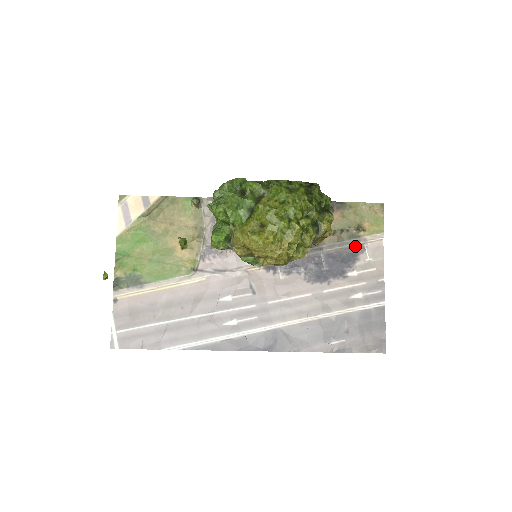
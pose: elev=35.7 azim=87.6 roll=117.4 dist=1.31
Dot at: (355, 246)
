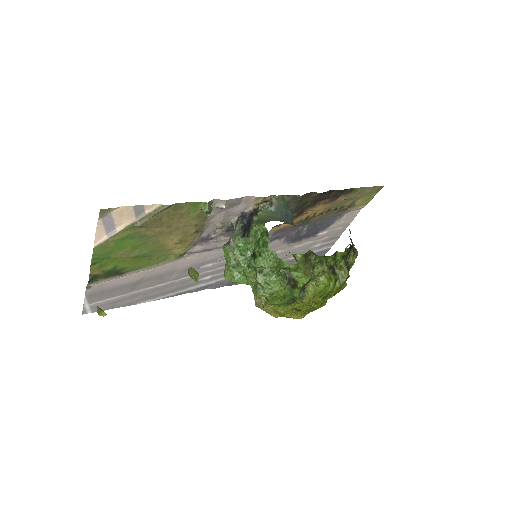
Dot at: (338, 216)
